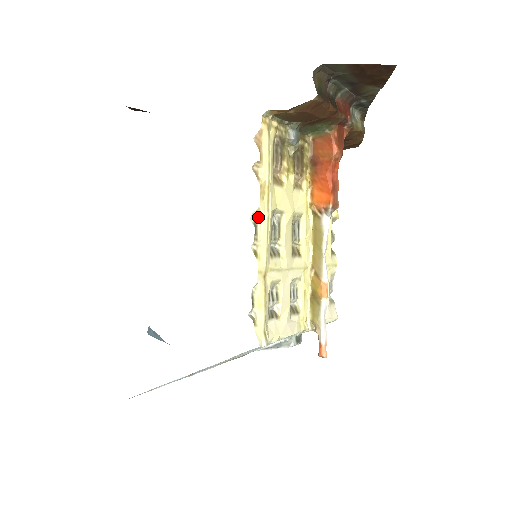
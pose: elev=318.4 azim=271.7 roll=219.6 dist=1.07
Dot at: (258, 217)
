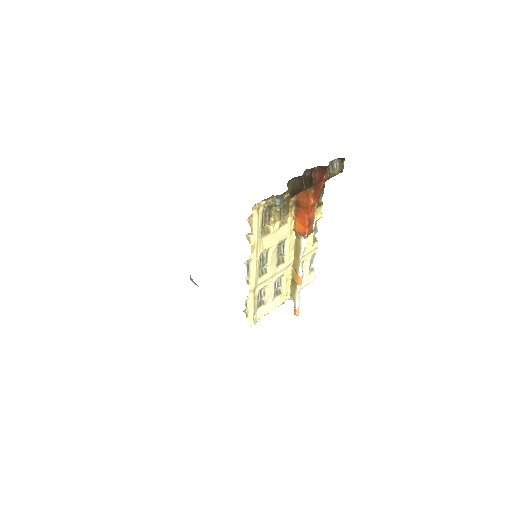
Dot at: (250, 262)
